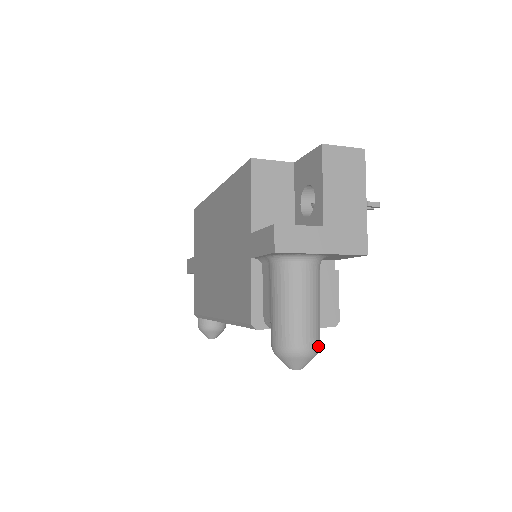
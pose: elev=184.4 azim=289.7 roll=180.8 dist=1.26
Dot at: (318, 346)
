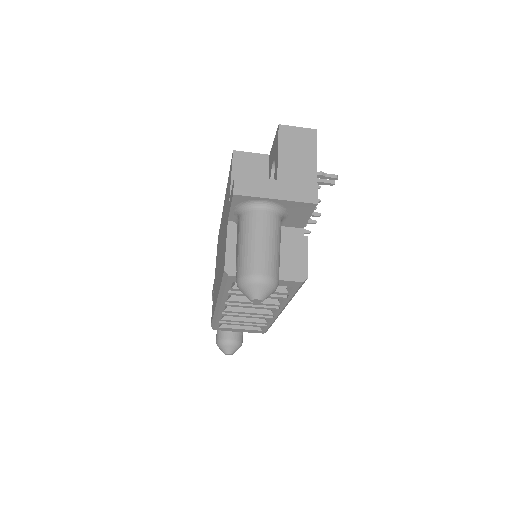
Dot at: (274, 277)
